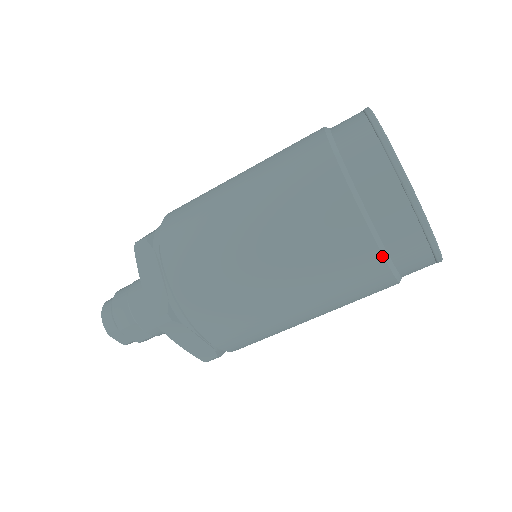
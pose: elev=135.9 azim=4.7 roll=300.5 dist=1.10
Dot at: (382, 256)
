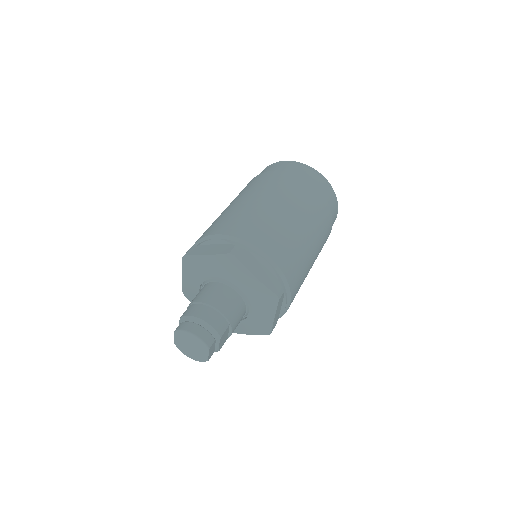
Dot at: occluded
